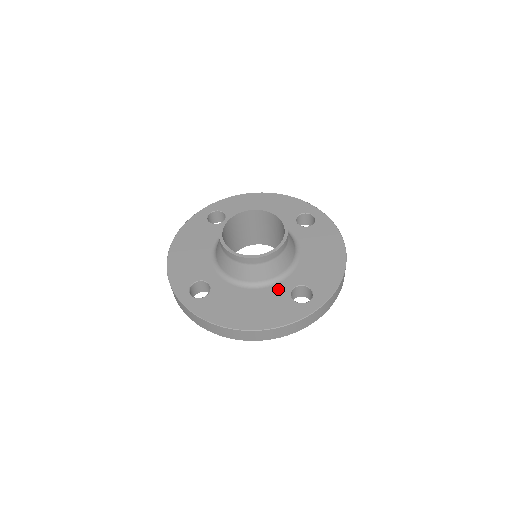
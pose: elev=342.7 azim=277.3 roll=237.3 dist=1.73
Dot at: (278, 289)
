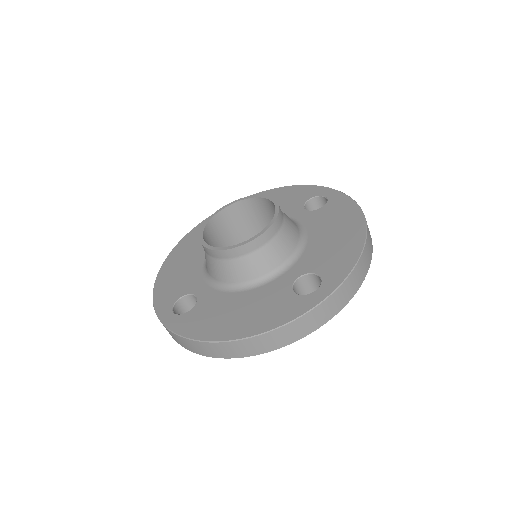
Dot at: (277, 284)
